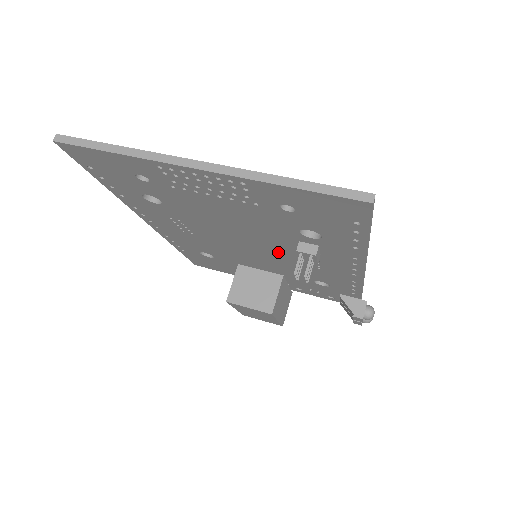
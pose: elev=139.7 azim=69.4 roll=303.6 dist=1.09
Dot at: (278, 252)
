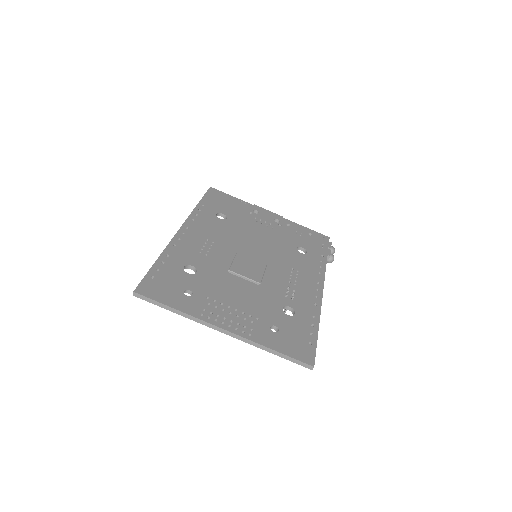
Dot at: occluded
